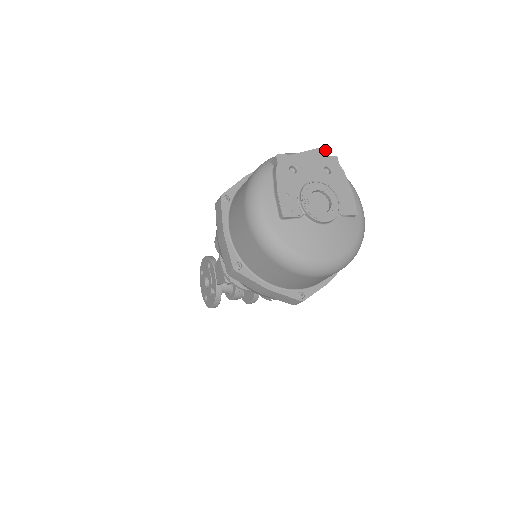
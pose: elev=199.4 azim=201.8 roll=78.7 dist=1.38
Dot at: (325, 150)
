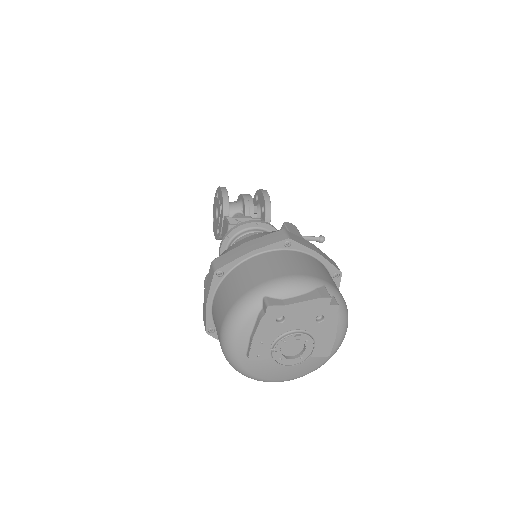
Dot at: (328, 300)
